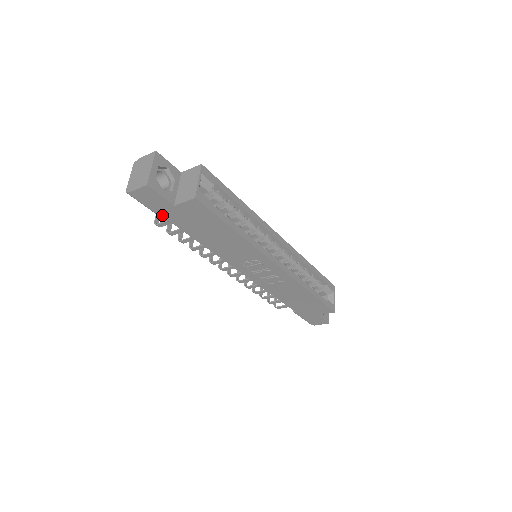
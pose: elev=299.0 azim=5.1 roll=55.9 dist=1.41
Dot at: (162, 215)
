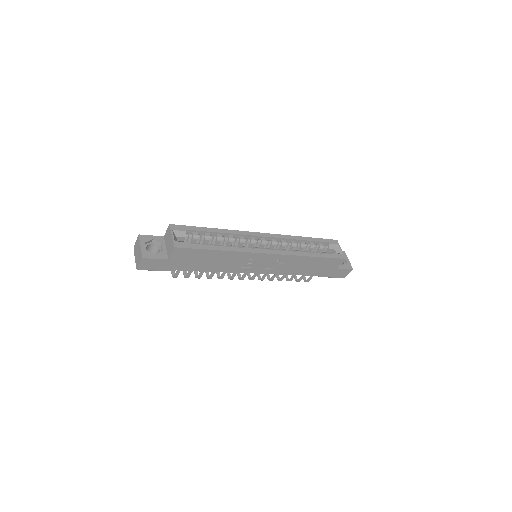
Dot at: (168, 269)
